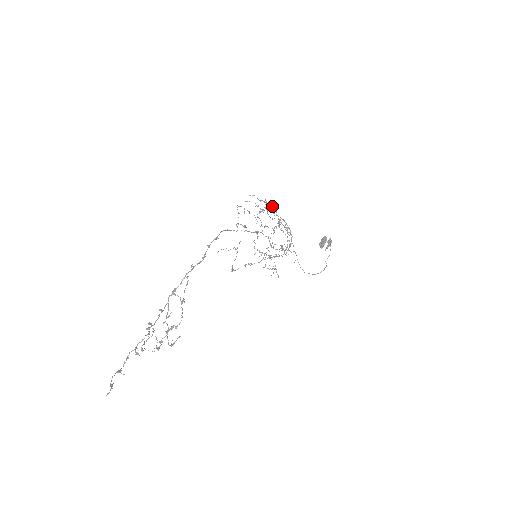
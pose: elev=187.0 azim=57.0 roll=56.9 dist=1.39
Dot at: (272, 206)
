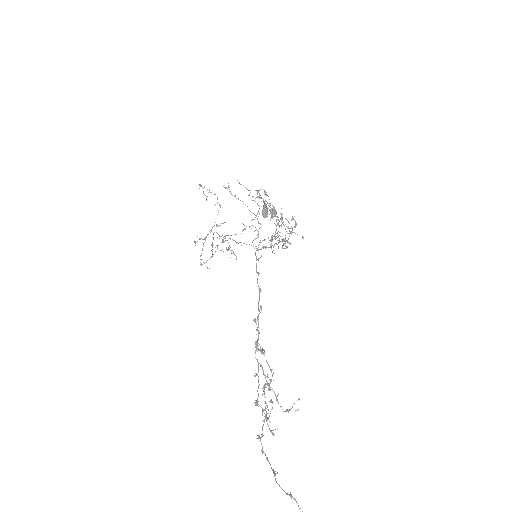
Dot at: occluded
